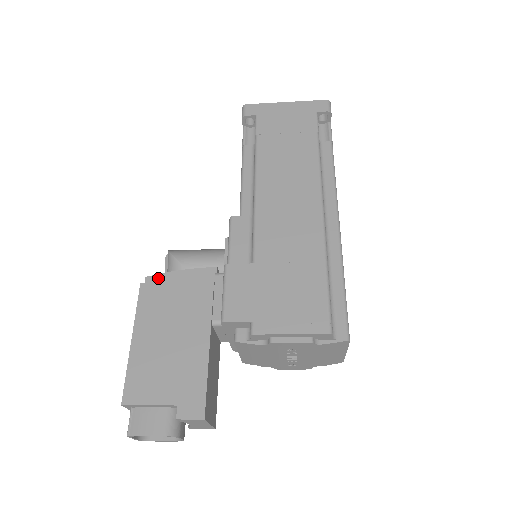
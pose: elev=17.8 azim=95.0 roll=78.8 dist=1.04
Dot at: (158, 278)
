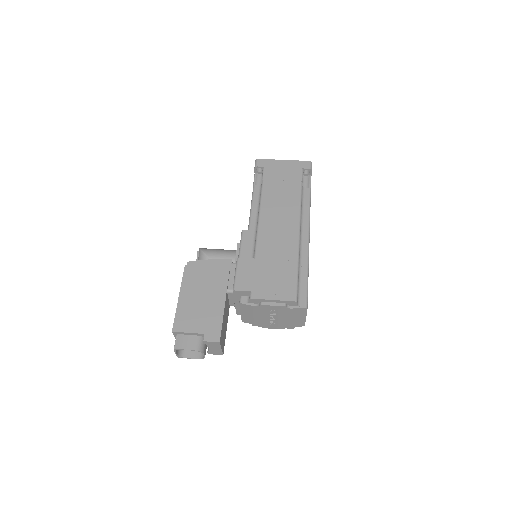
Dot at: (195, 263)
